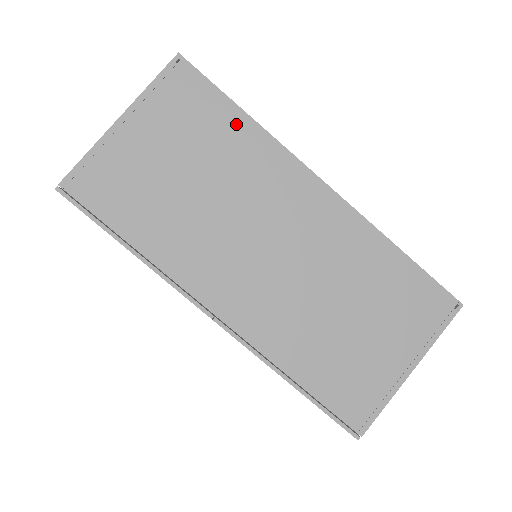
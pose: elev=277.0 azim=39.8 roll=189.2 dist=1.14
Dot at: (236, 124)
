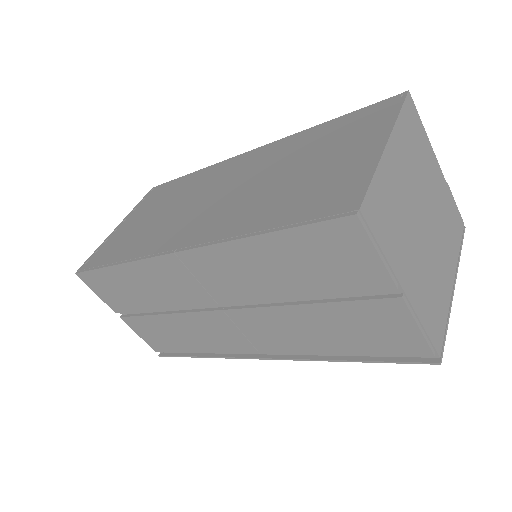
Dot at: (186, 180)
